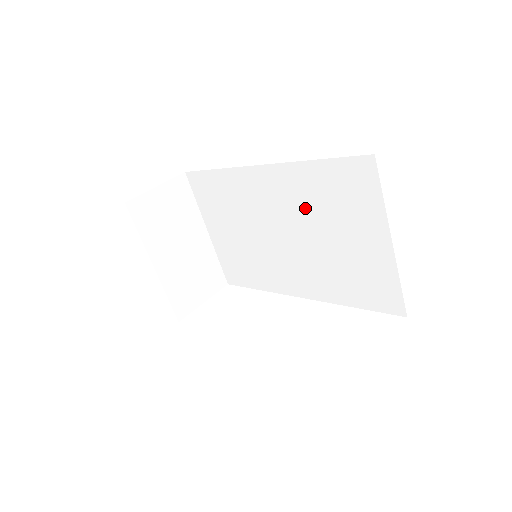
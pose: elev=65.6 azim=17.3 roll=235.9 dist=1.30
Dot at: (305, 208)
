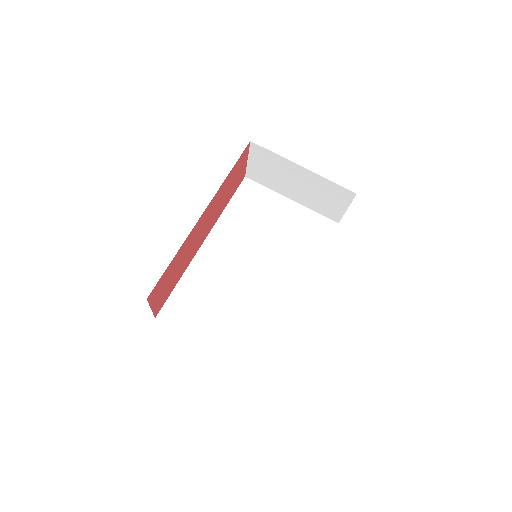
Dot at: (246, 234)
